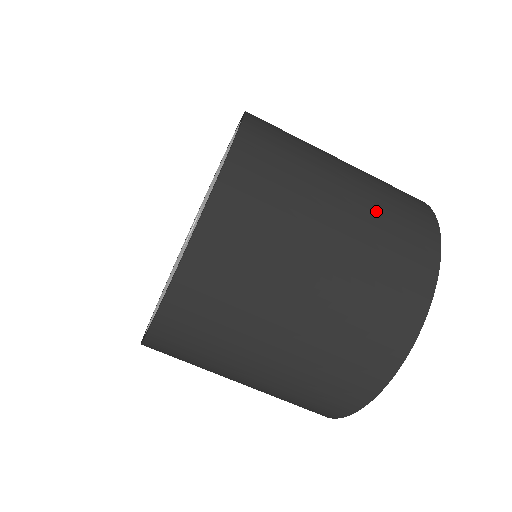
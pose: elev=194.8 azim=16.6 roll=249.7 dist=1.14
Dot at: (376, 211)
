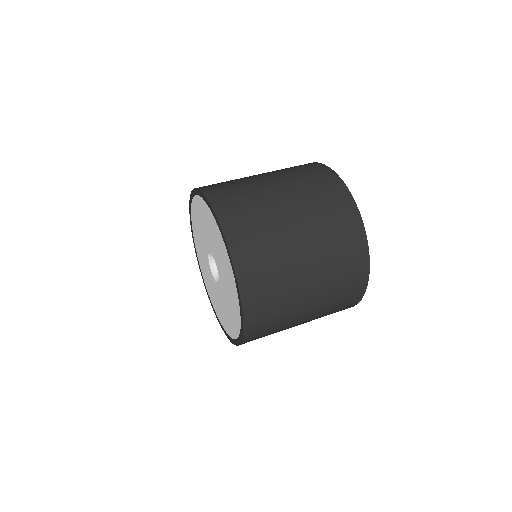
Dot at: (329, 272)
